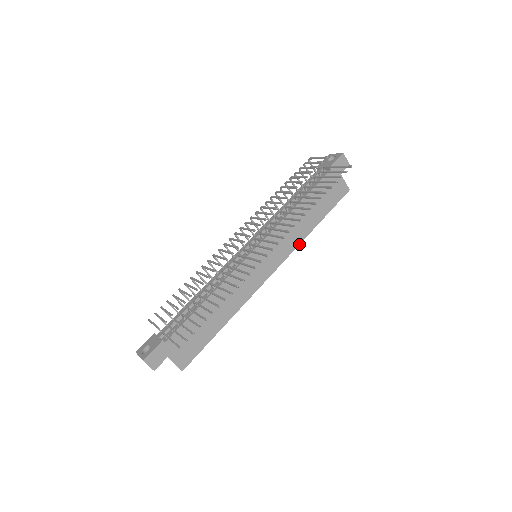
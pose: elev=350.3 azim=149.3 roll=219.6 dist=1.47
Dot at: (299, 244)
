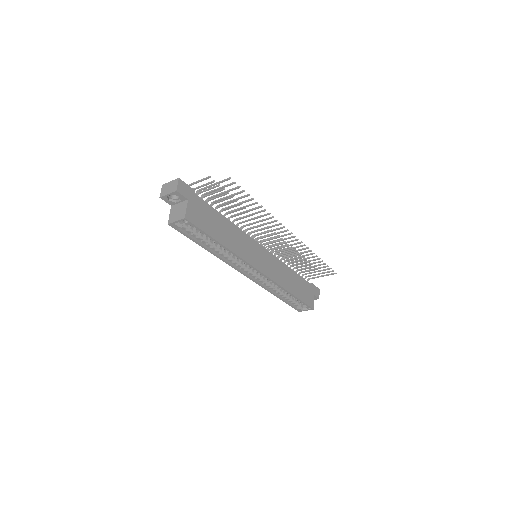
Dot at: (280, 285)
